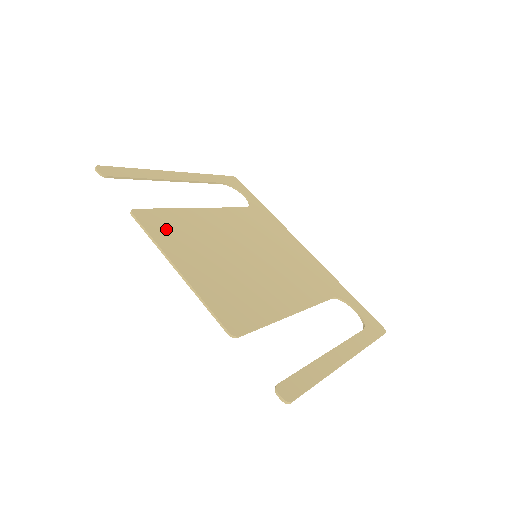
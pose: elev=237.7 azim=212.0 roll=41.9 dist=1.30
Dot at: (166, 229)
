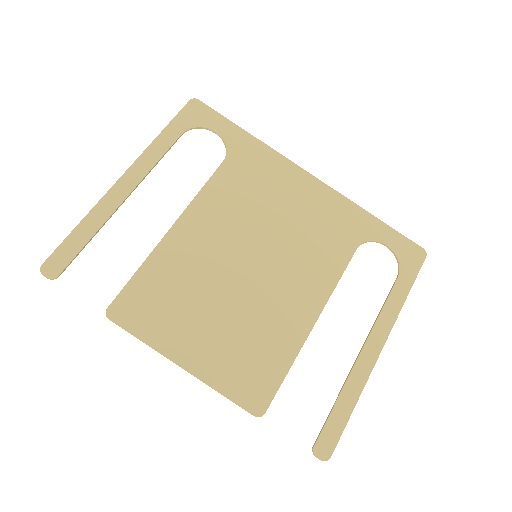
Dot at: (150, 310)
